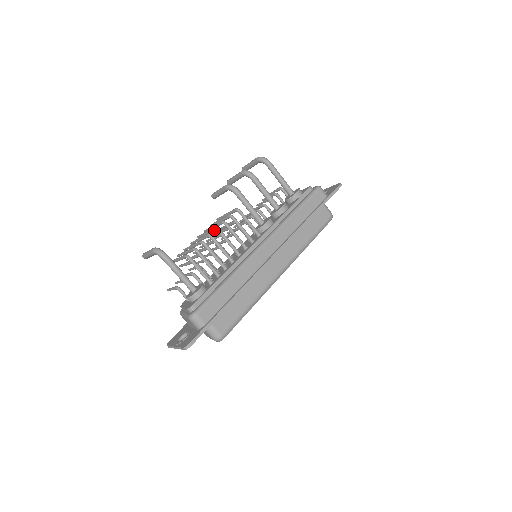
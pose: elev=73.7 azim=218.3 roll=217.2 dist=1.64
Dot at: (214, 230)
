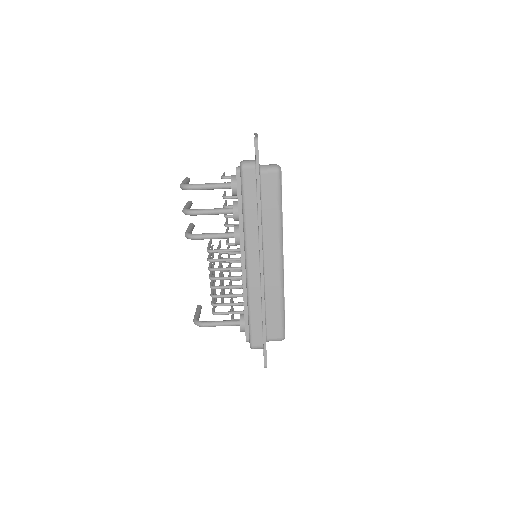
Dot at: (210, 279)
